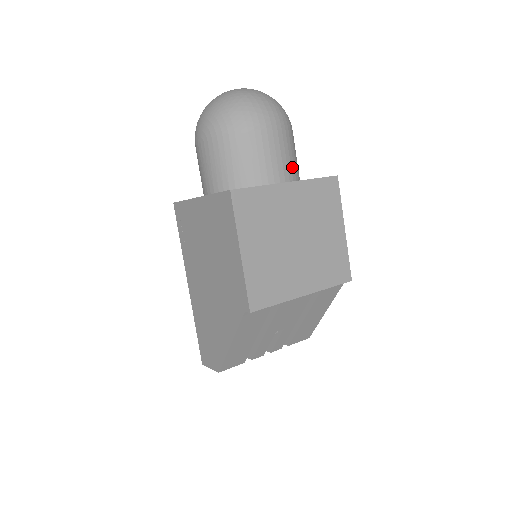
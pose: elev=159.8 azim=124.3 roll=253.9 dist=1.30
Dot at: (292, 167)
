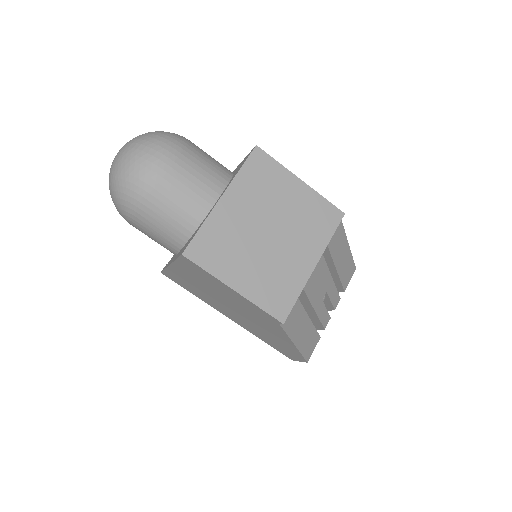
Dot at: (215, 176)
